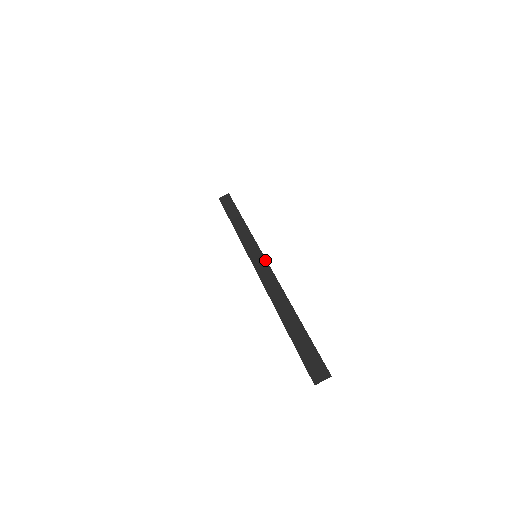
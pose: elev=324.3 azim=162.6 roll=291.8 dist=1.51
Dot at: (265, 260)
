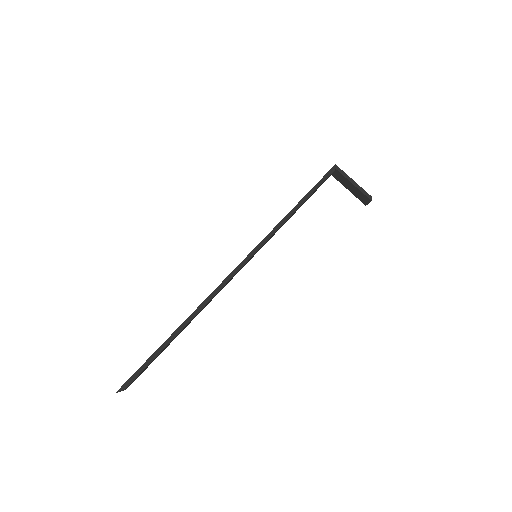
Dot at: occluded
